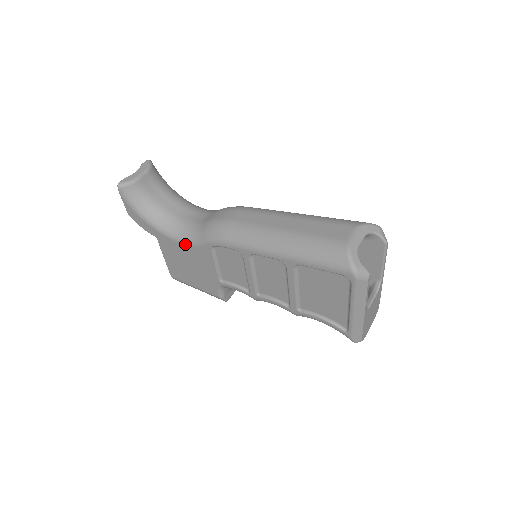
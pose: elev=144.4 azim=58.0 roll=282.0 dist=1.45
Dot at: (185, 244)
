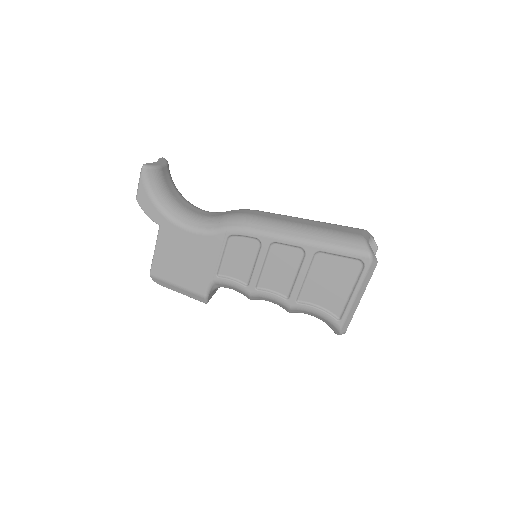
Dot at: (195, 233)
